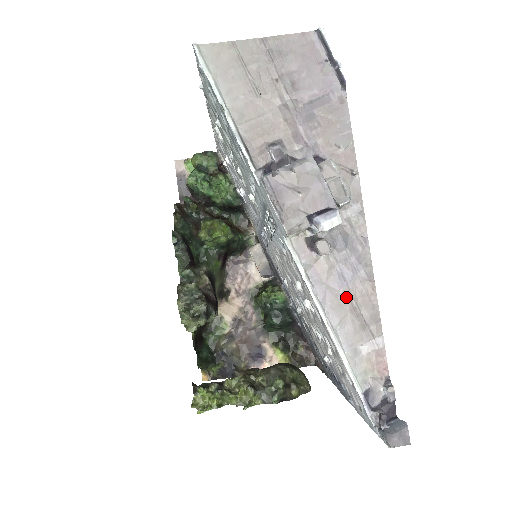
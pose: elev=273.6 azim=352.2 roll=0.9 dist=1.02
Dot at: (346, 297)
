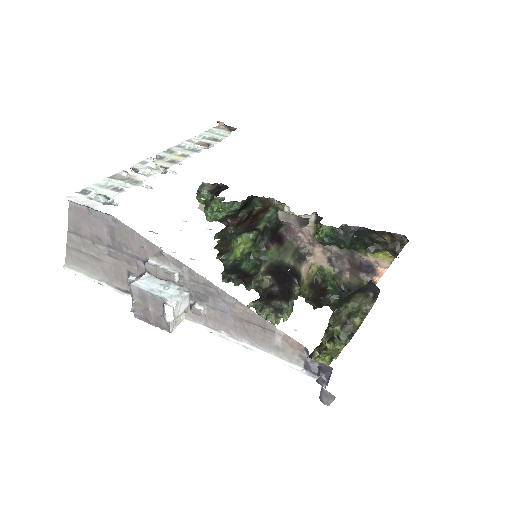
Dot at: (238, 322)
